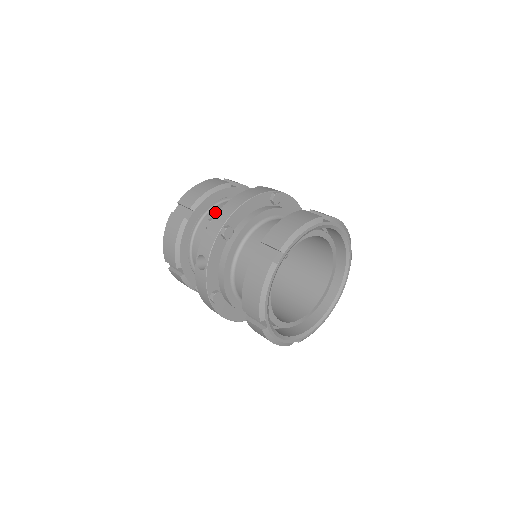
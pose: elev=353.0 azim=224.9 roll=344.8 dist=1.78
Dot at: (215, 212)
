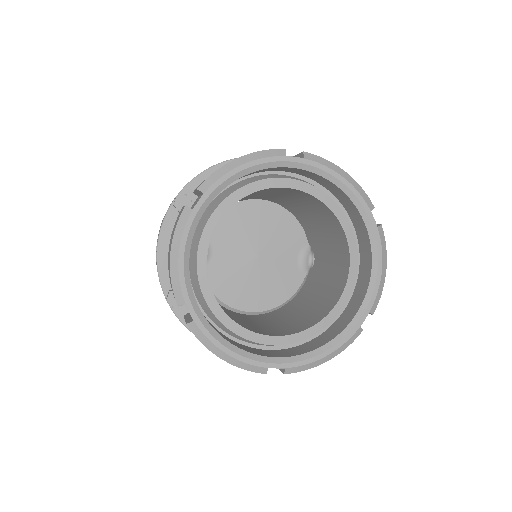
Dot at: occluded
